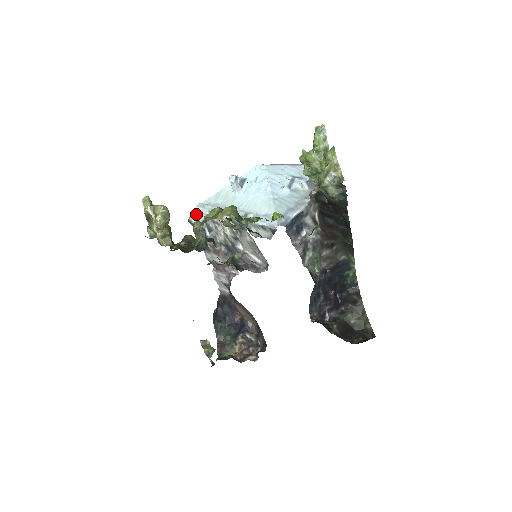
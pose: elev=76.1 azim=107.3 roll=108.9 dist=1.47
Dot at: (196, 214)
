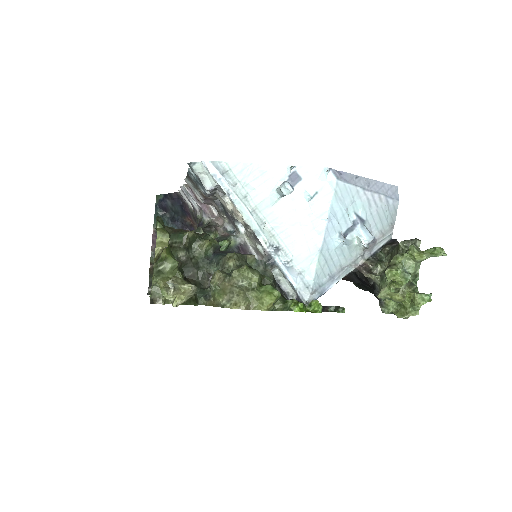
Dot at: (205, 169)
